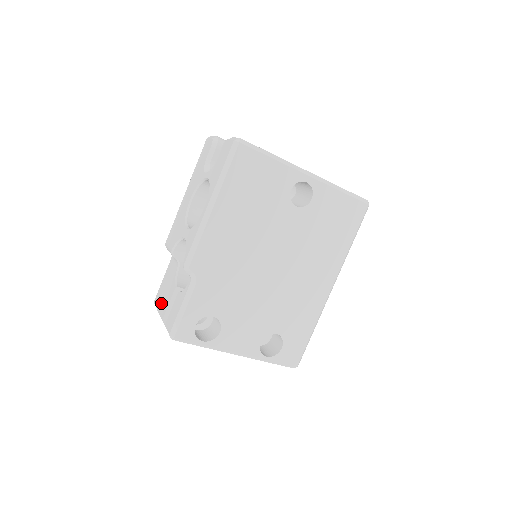
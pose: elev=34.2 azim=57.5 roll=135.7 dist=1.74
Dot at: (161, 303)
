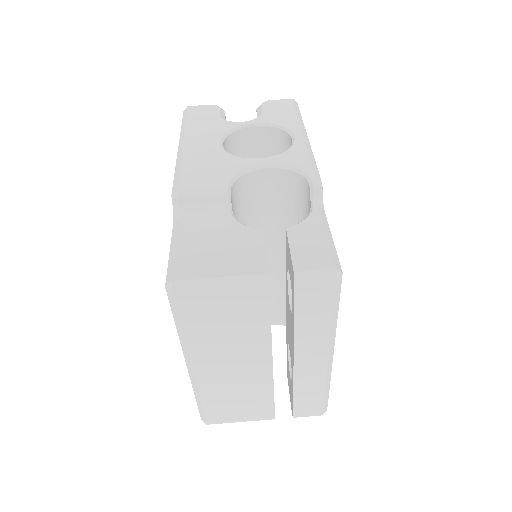
Dot at: (224, 263)
